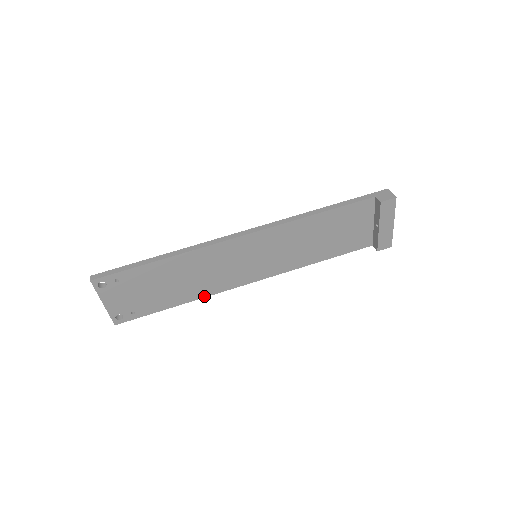
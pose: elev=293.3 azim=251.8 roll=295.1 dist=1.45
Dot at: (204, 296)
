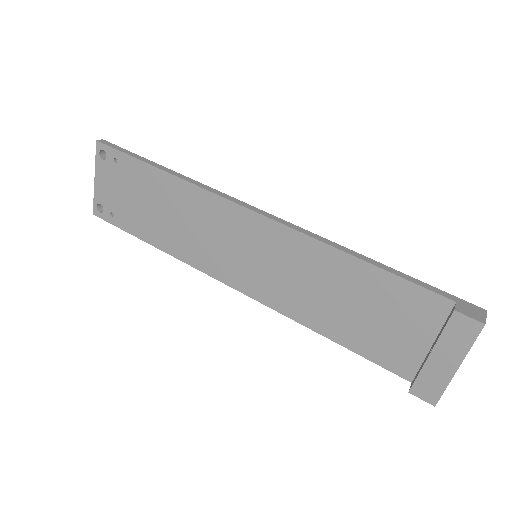
Dot at: (180, 258)
